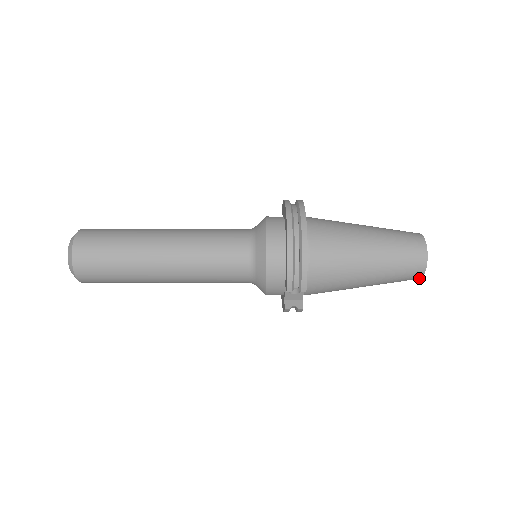
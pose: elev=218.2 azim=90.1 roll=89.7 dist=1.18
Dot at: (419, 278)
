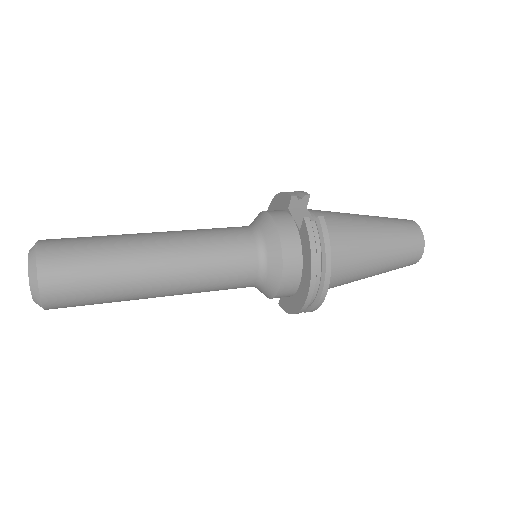
Dot at: occluded
